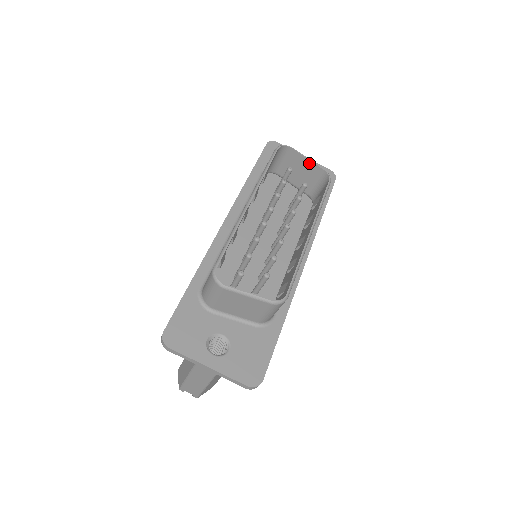
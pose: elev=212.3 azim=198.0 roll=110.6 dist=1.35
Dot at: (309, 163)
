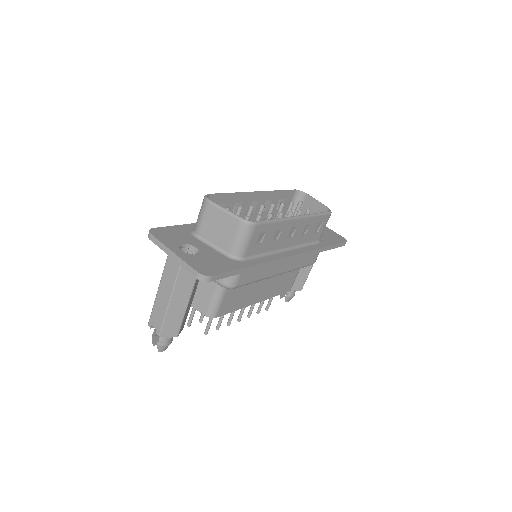
Dot at: (318, 204)
